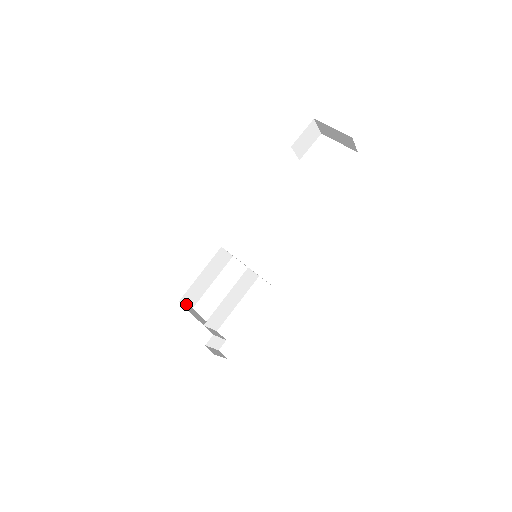
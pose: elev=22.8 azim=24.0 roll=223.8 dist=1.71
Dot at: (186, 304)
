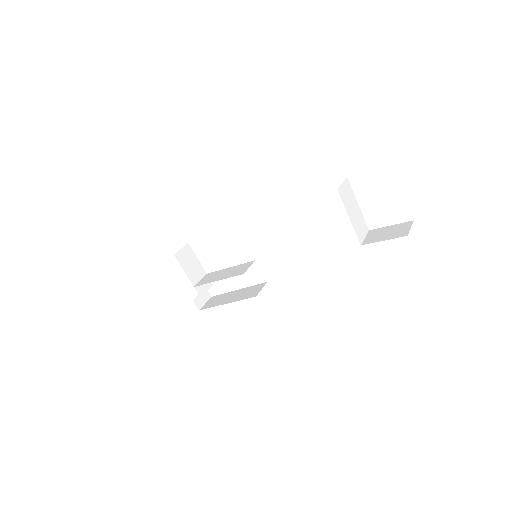
Dot at: (182, 248)
